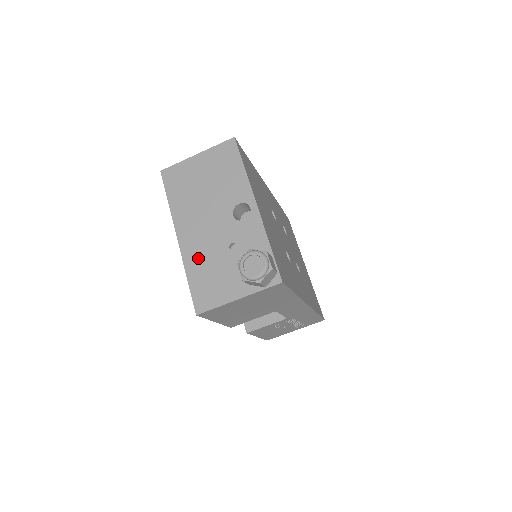
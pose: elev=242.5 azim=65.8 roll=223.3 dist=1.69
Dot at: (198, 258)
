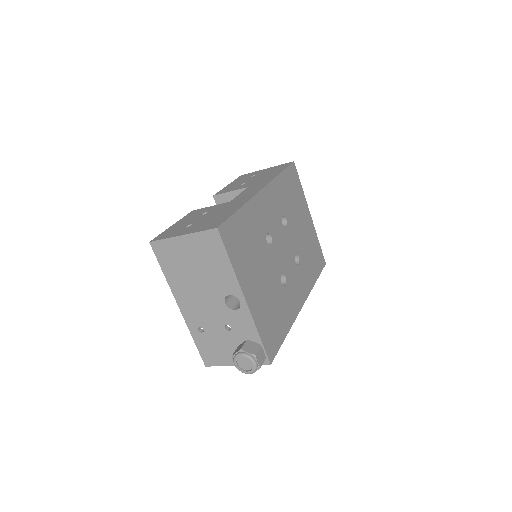
Dot at: (200, 325)
